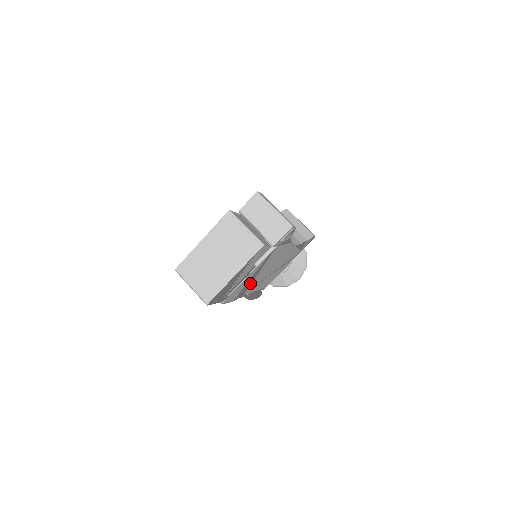
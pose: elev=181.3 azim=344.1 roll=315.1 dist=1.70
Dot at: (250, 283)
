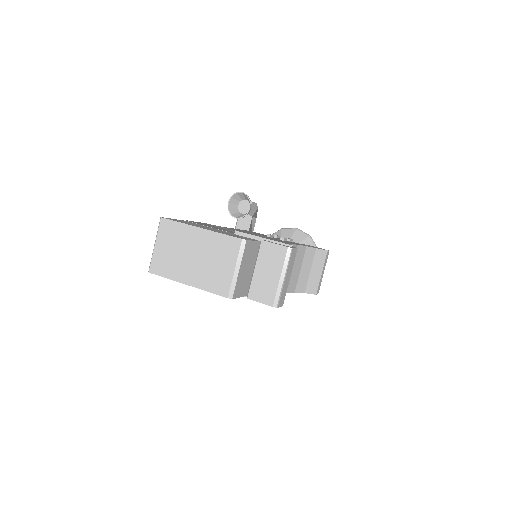
Dot at: occluded
